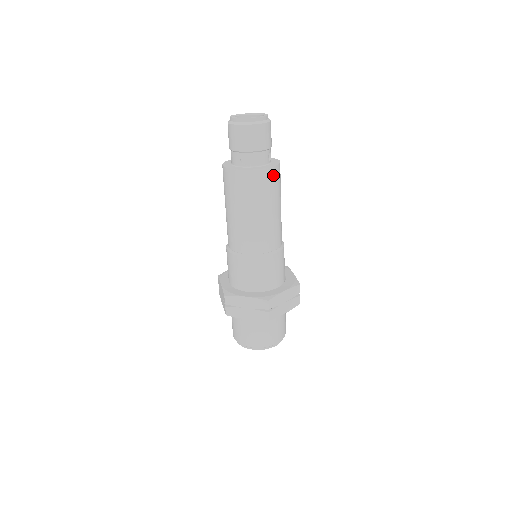
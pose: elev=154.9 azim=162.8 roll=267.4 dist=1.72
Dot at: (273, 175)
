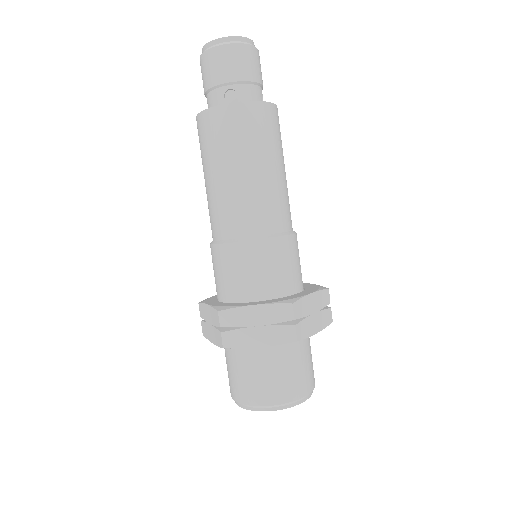
Dot at: (273, 116)
